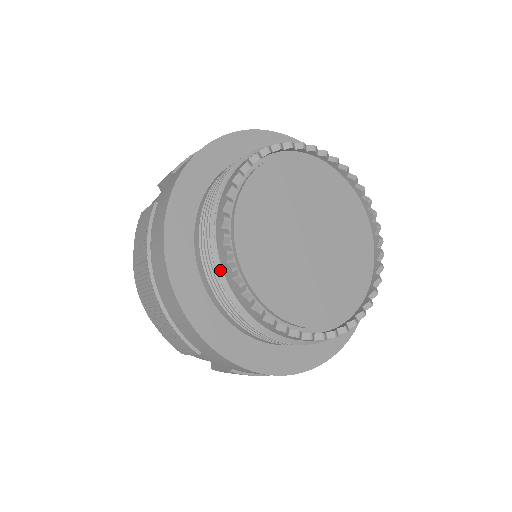
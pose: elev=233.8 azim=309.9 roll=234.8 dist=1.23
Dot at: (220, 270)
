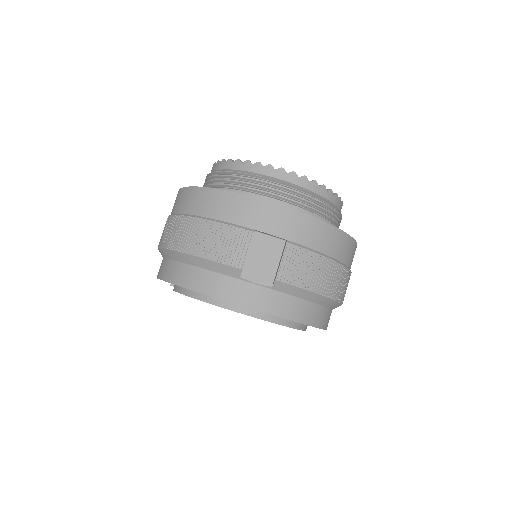
Dot at: (232, 170)
